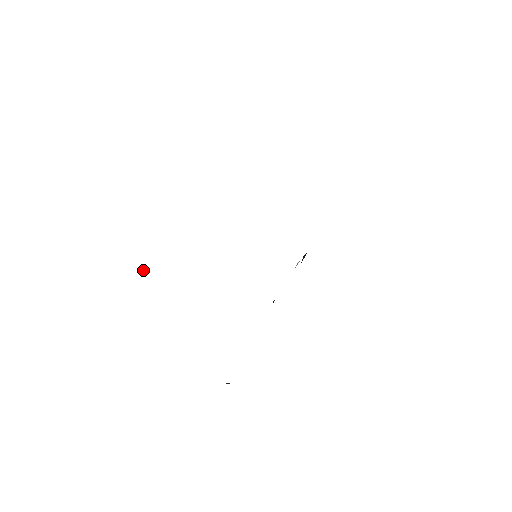
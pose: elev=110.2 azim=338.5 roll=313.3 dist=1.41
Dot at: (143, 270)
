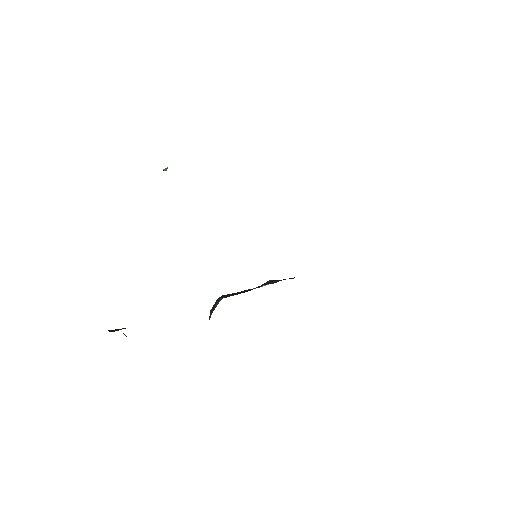
Dot at: (167, 168)
